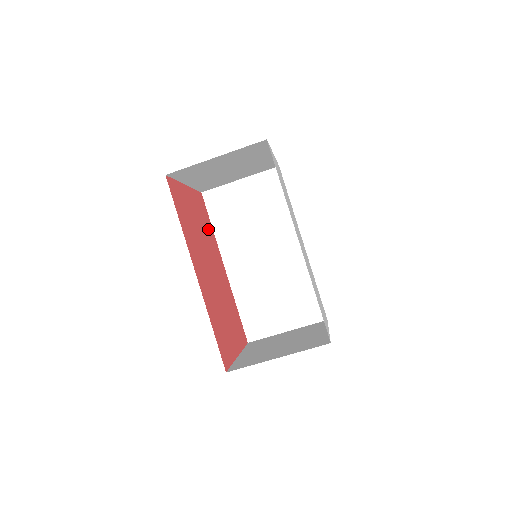
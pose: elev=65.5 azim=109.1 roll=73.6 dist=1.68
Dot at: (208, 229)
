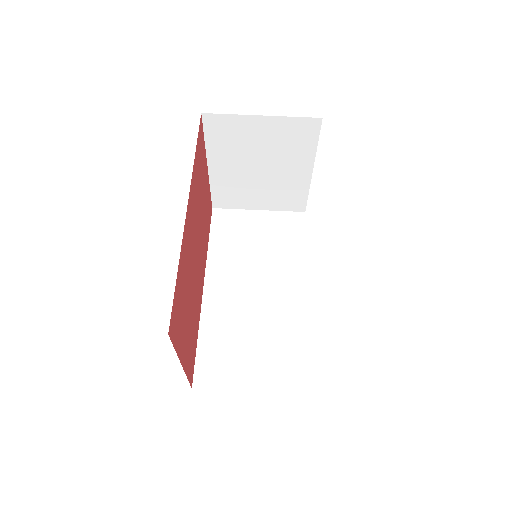
Dot at: (206, 233)
